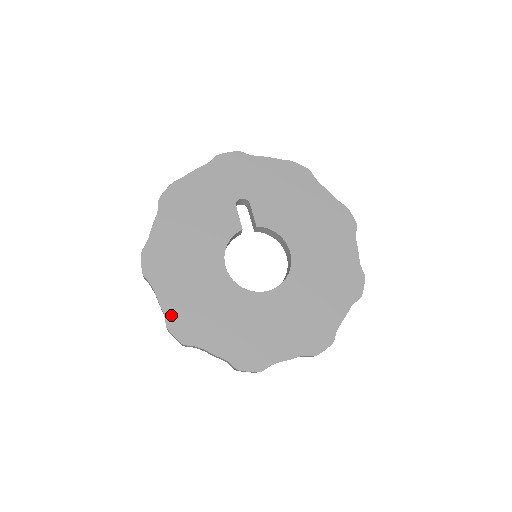
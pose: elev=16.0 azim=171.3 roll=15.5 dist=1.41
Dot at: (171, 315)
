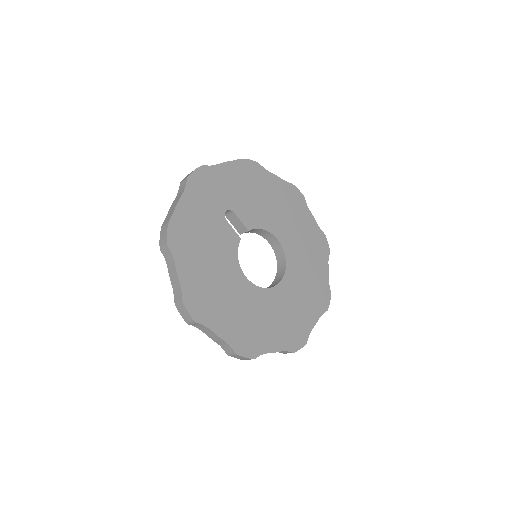
Dot at: (234, 342)
